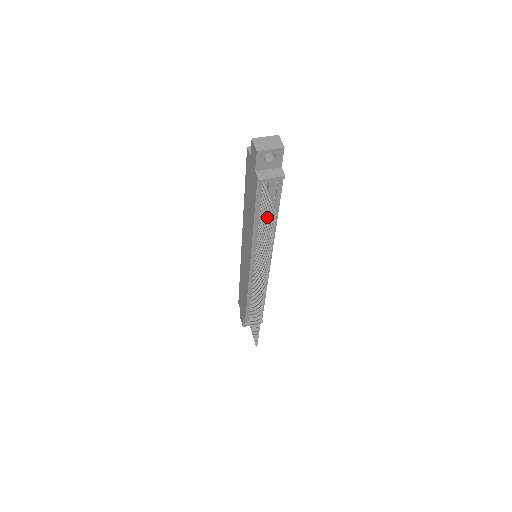
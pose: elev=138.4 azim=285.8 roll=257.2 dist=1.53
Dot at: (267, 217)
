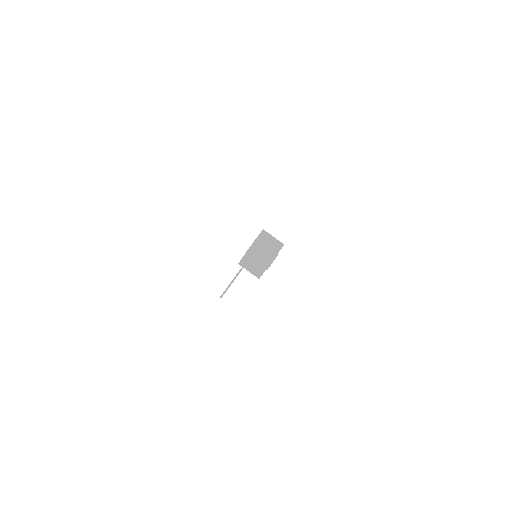
Dot at: occluded
